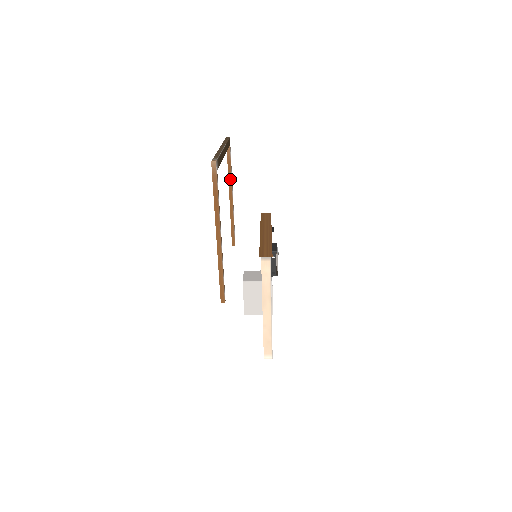
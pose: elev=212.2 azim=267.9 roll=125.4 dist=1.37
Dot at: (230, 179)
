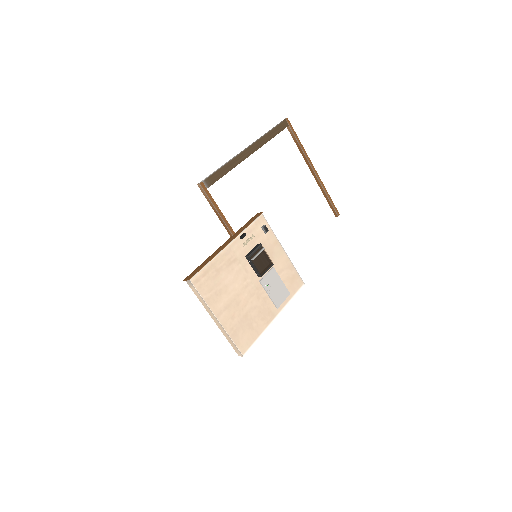
Dot at: (304, 156)
